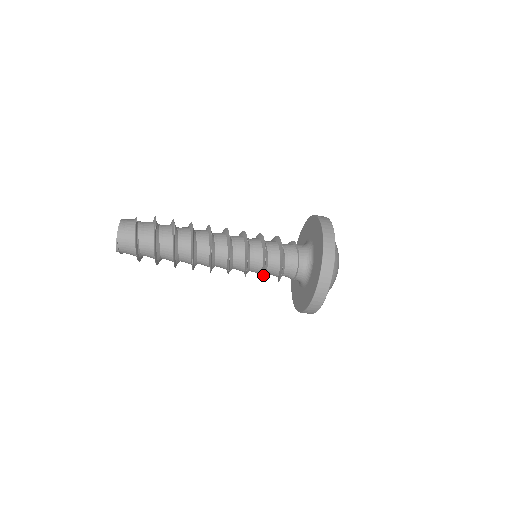
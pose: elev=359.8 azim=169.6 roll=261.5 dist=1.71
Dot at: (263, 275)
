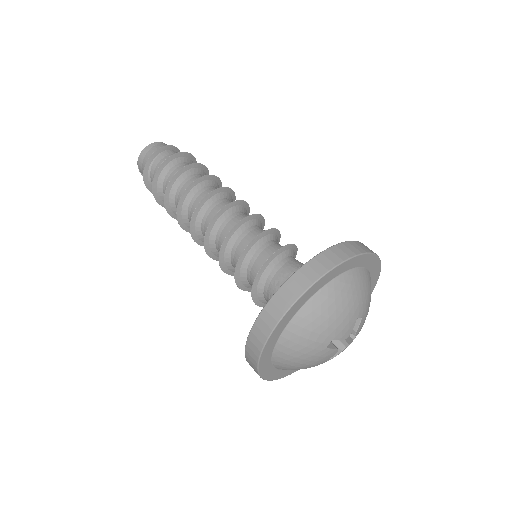
Dot at: (236, 284)
